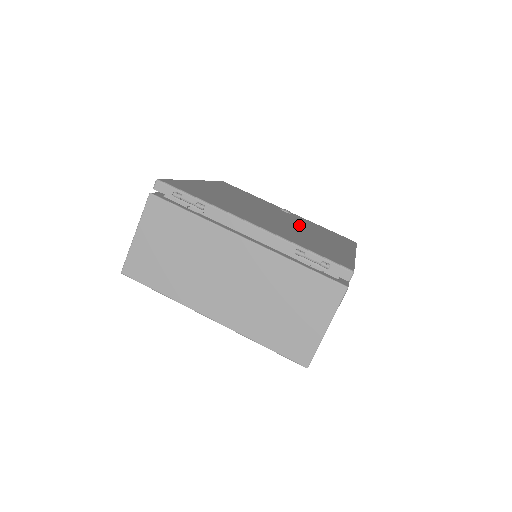
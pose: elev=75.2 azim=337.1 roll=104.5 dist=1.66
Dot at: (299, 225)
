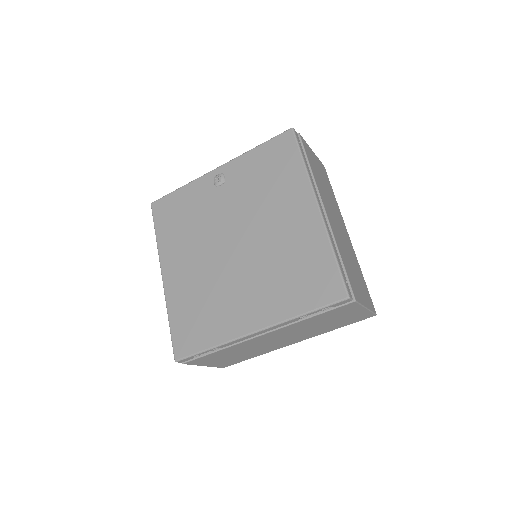
Dot at: (253, 218)
